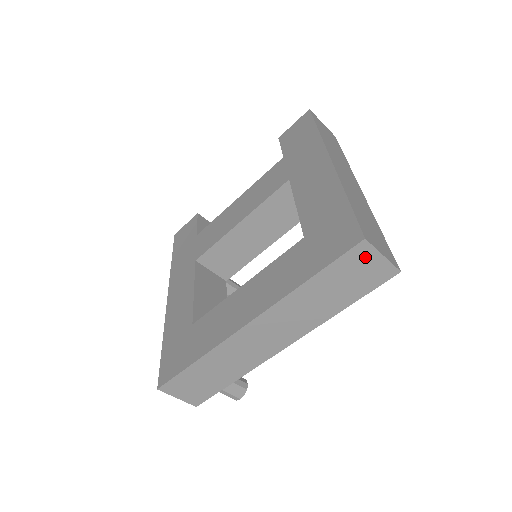
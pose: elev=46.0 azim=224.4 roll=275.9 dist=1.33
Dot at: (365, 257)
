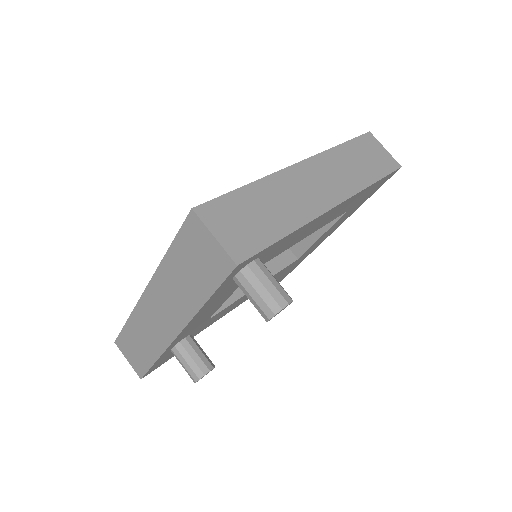
Dot at: (374, 144)
